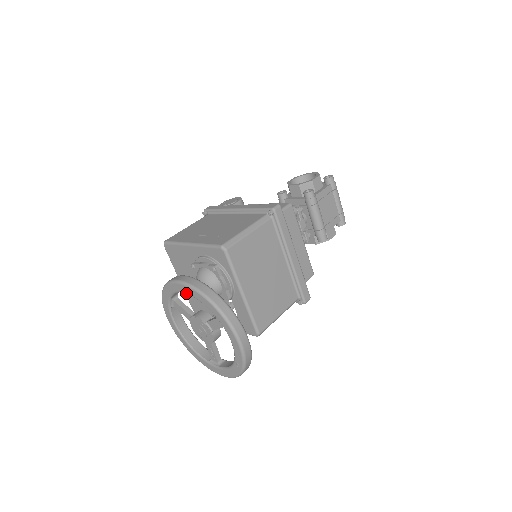
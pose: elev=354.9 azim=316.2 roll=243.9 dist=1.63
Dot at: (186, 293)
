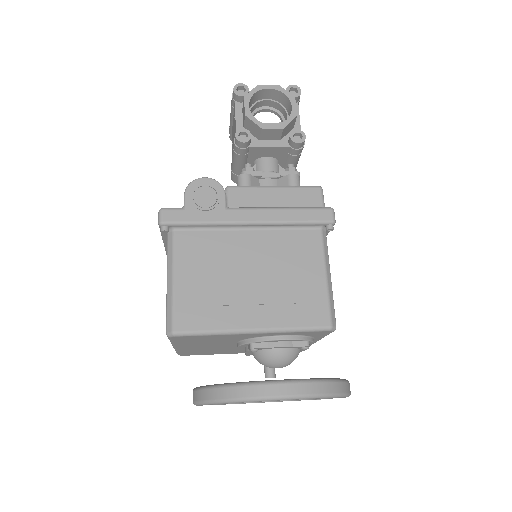
Dot at: occluded
